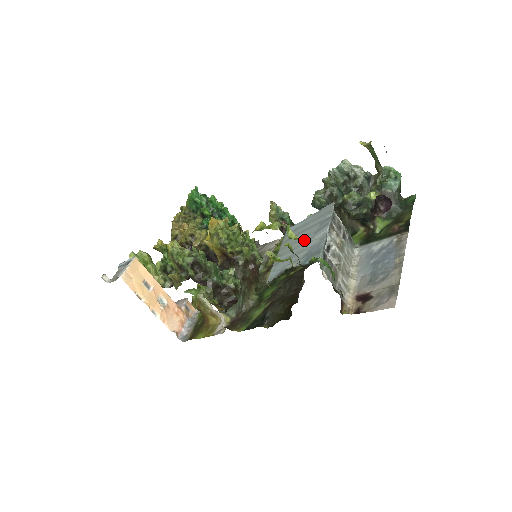
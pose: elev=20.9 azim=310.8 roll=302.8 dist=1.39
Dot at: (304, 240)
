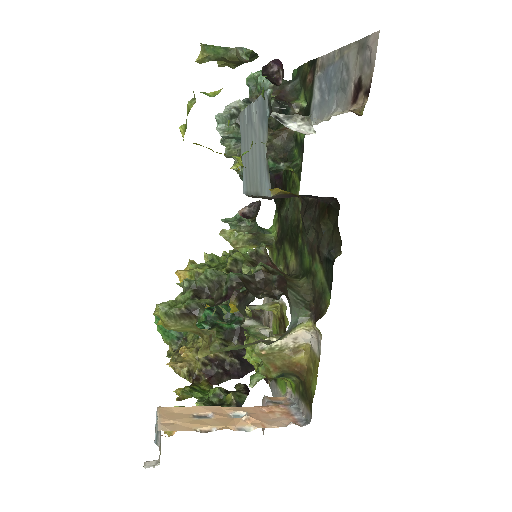
Dot at: (253, 144)
